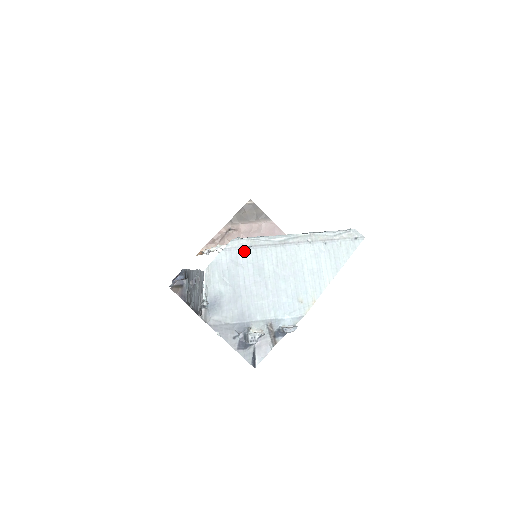
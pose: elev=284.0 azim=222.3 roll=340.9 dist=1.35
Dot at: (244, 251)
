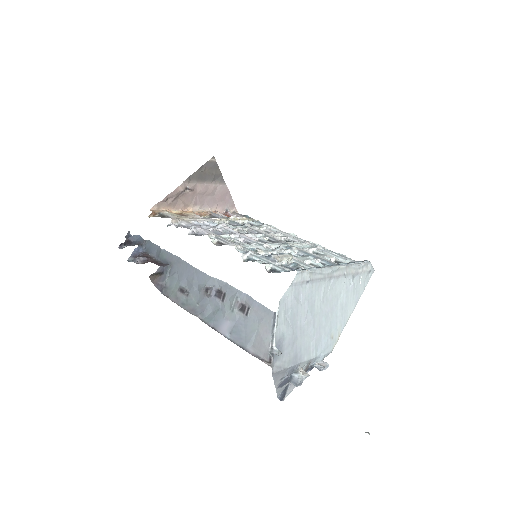
Dot at: (304, 286)
